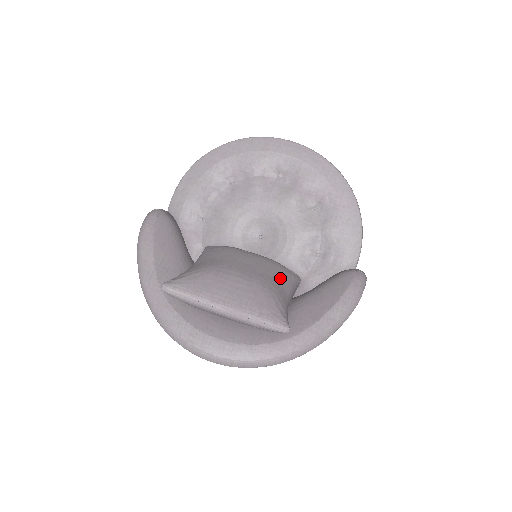
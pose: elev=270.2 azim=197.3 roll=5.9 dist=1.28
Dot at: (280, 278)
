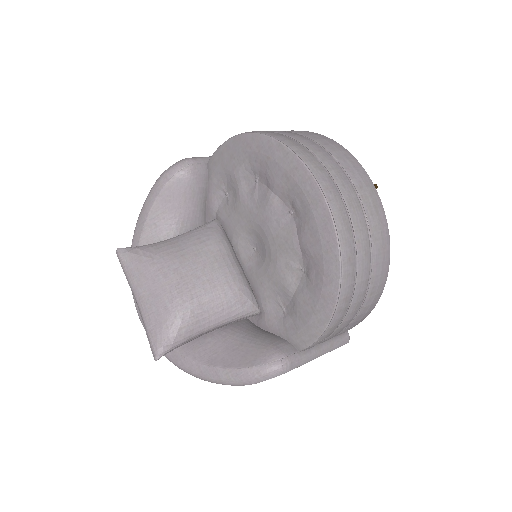
Dot at: (215, 307)
